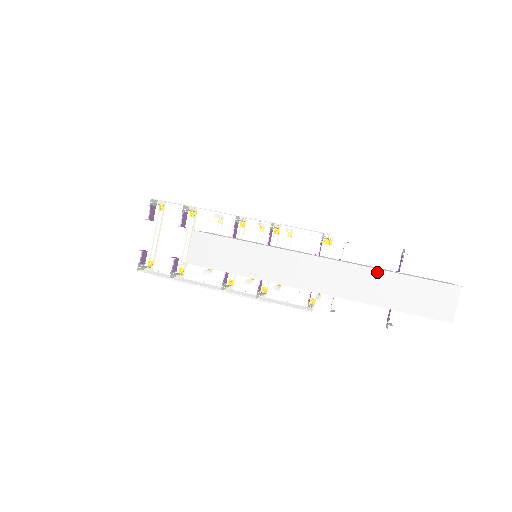
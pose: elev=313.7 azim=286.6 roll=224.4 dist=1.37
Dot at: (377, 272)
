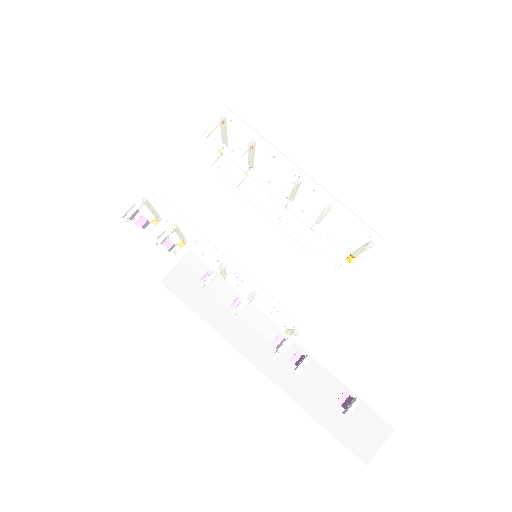
Dot at: (305, 411)
